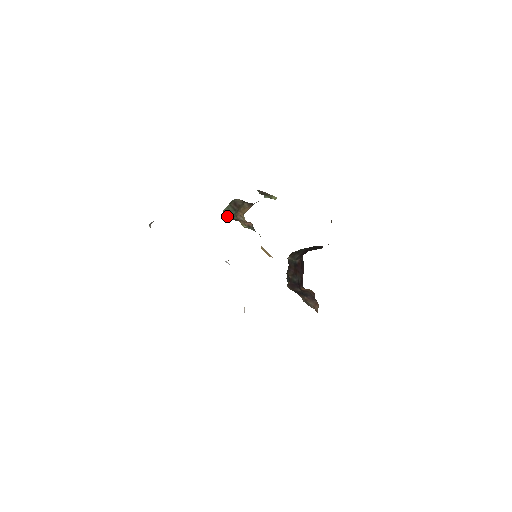
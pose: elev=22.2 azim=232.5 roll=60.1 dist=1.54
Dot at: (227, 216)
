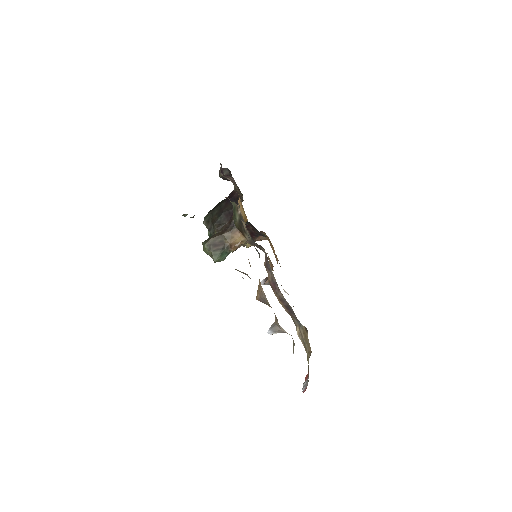
Dot at: occluded
